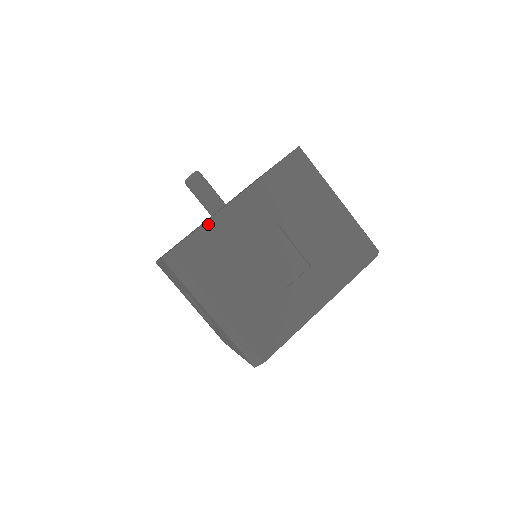
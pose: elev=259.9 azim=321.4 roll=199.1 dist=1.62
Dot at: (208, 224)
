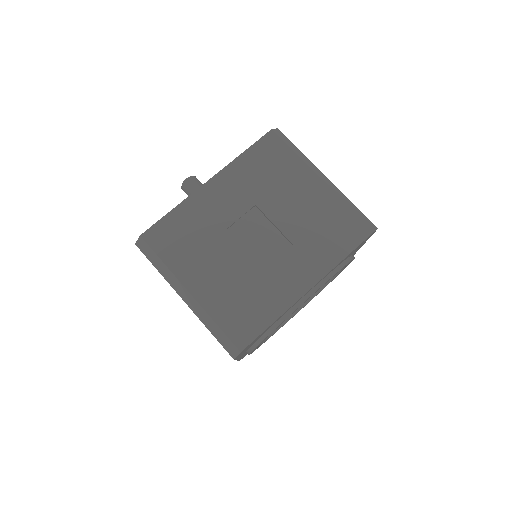
Dot at: (180, 207)
